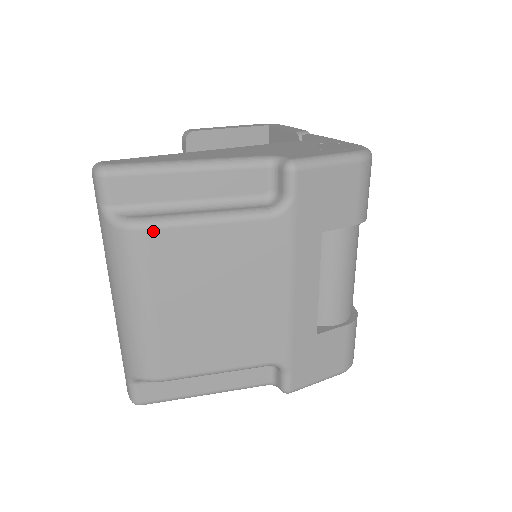
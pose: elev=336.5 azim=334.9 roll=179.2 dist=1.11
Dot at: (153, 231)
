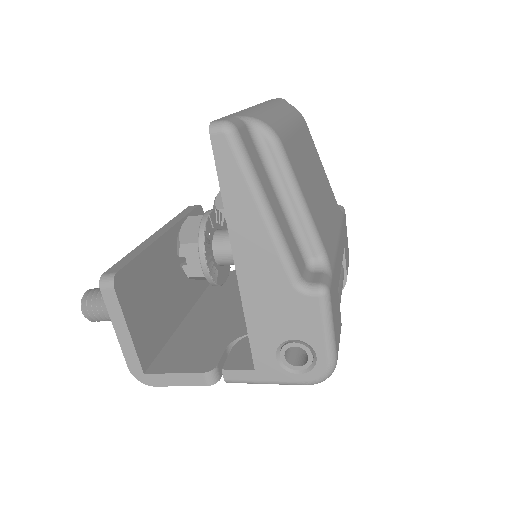
Dot at: (307, 127)
